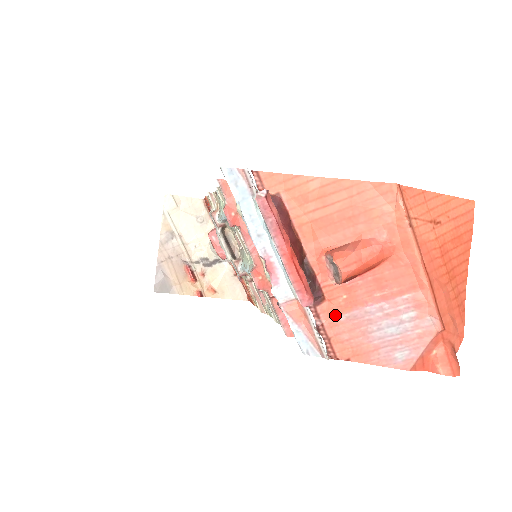
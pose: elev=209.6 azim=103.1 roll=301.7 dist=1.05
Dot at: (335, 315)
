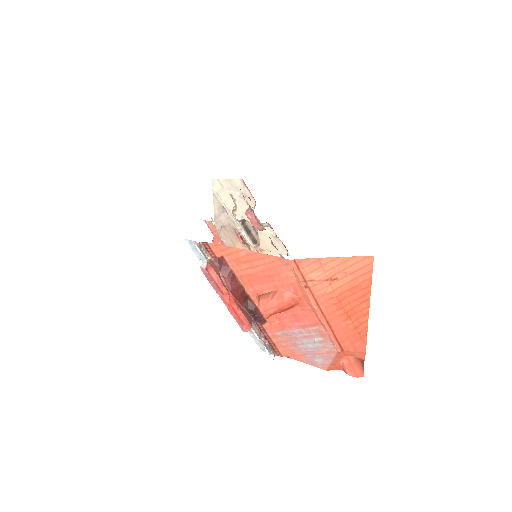
Dot at: (275, 331)
